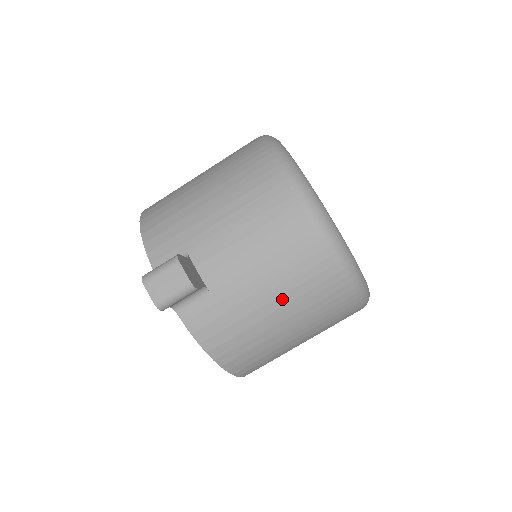
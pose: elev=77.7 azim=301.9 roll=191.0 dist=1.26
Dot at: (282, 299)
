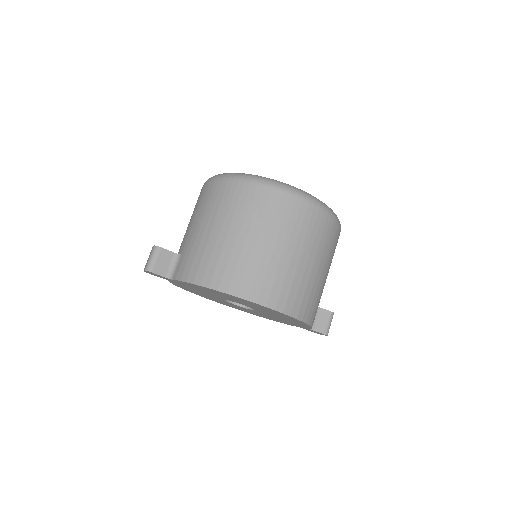
Dot at: (211, 220)
